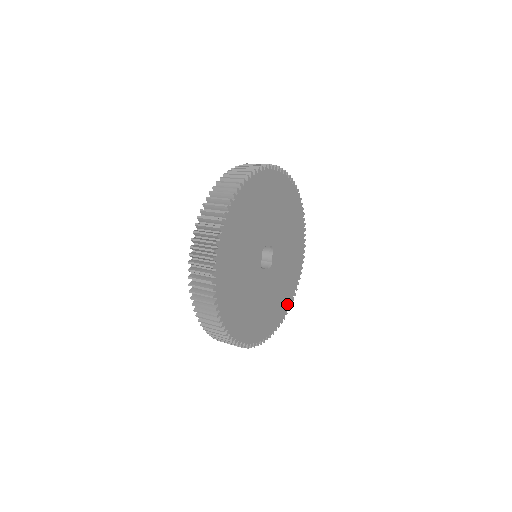
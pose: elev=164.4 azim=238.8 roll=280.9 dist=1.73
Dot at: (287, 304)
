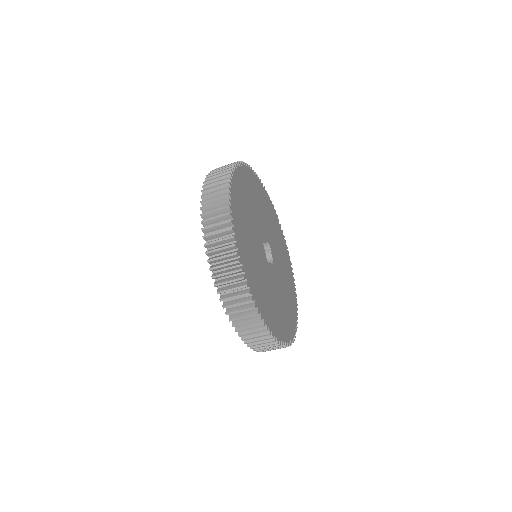
Dot at: (294, 308)
